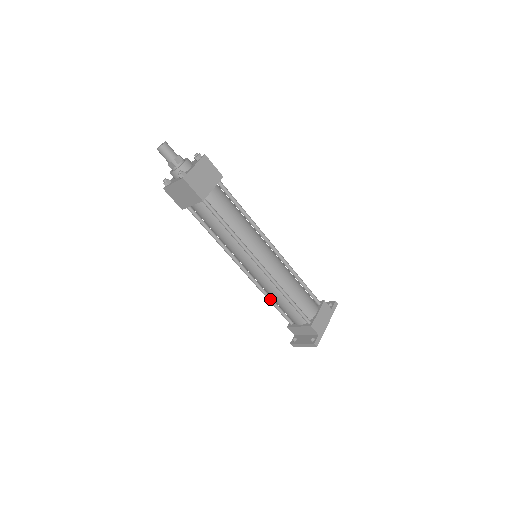
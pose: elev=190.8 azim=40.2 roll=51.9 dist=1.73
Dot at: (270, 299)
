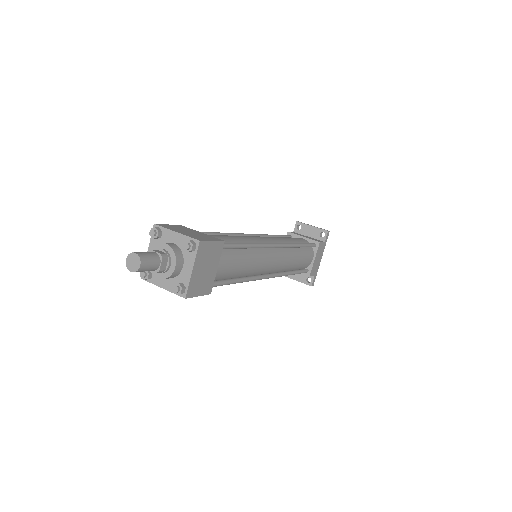
Dot at: occluded
